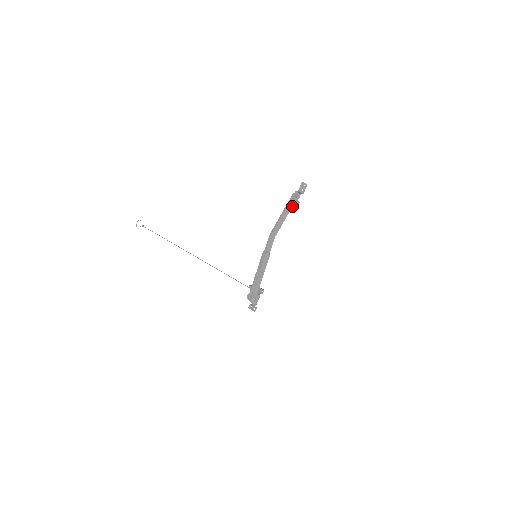
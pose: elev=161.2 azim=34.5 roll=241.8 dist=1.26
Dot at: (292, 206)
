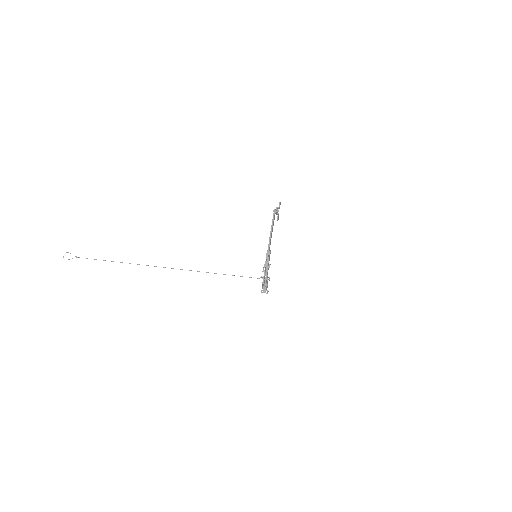
Dot at: (278, 218)
